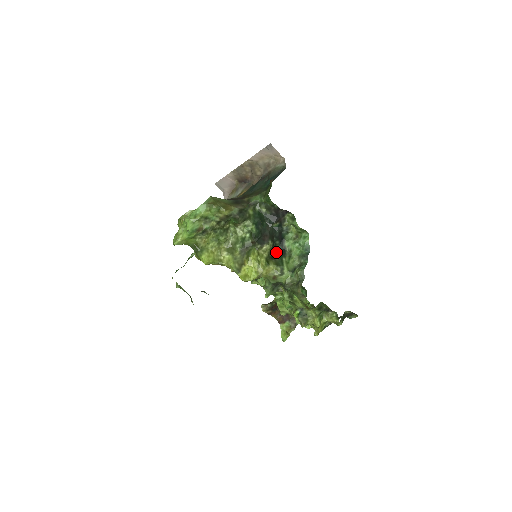
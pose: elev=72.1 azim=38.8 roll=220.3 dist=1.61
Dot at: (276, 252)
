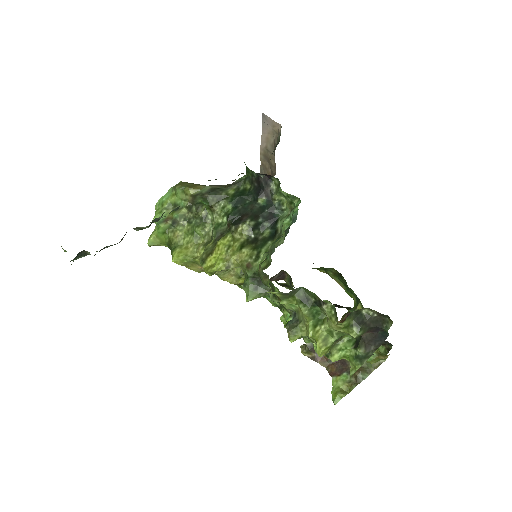
Dot at: (263, 237)
